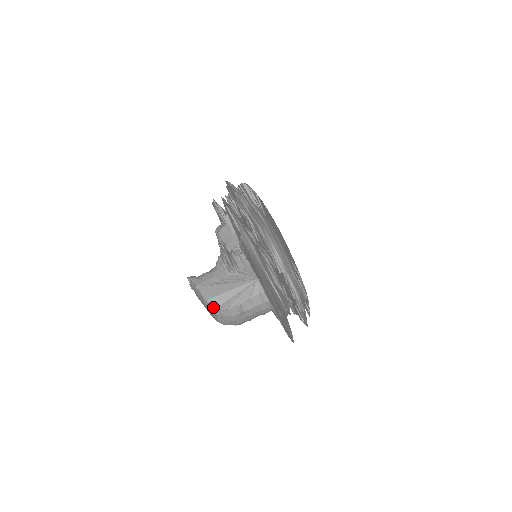
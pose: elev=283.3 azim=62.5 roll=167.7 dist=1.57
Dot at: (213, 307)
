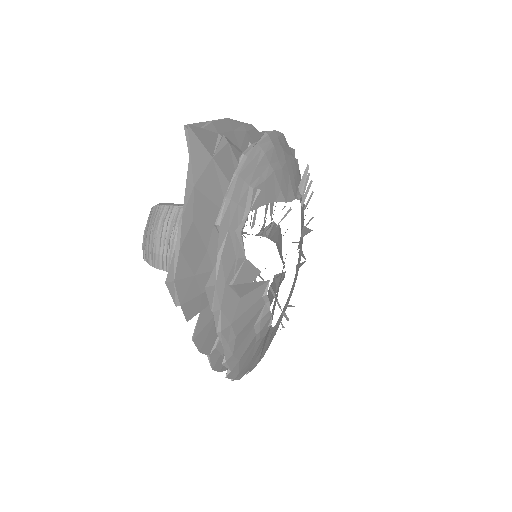
Dot at: occluded
